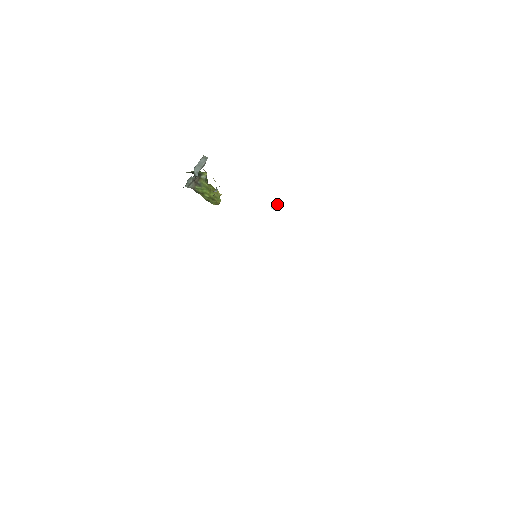
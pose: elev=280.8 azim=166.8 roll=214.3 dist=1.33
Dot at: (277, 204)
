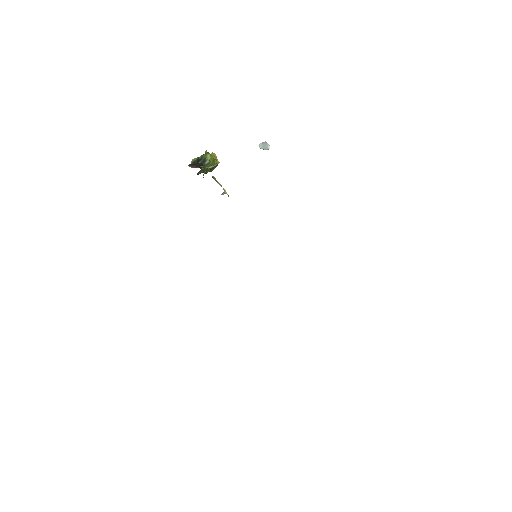
Dot at: (266, 146)
